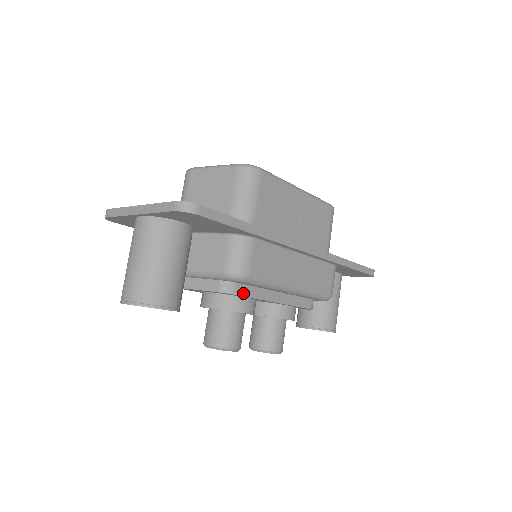
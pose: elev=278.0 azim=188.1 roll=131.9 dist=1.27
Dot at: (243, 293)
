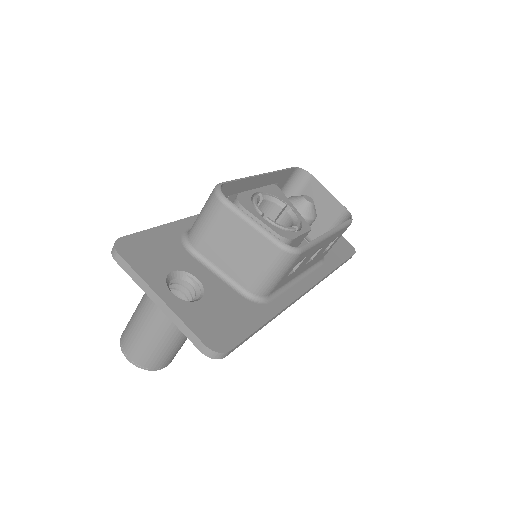
Dot at: occluded
